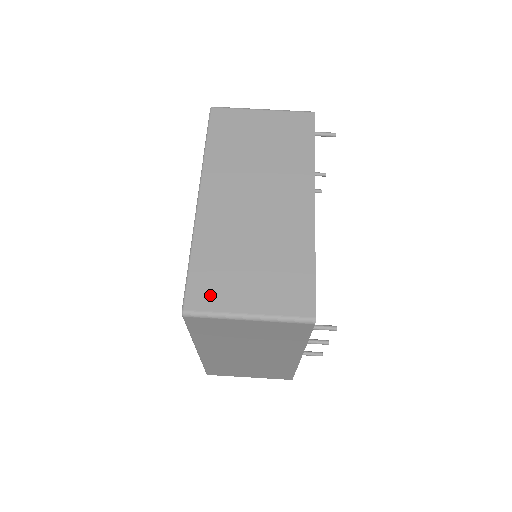
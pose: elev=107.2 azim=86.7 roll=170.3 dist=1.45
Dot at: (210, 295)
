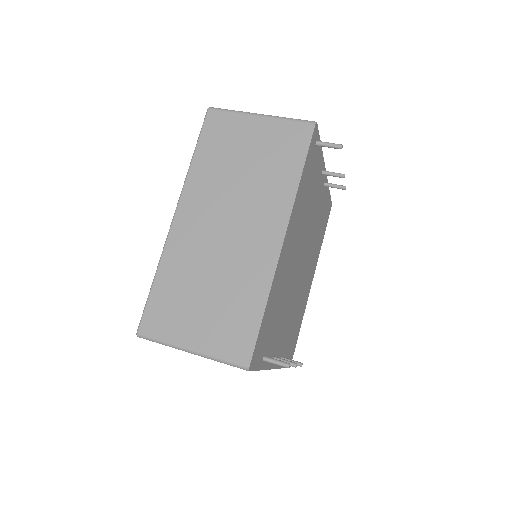
Dot at: (162, 322)
